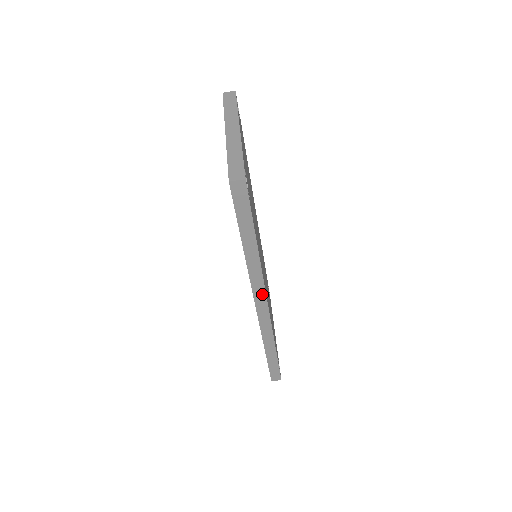
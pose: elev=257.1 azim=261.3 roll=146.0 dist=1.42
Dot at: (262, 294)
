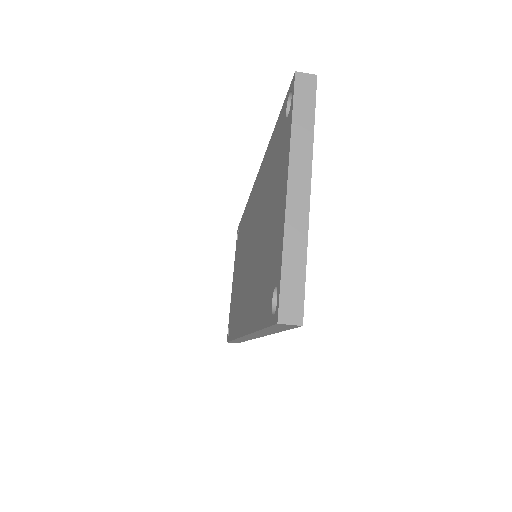
Dot at: (255, 336)
